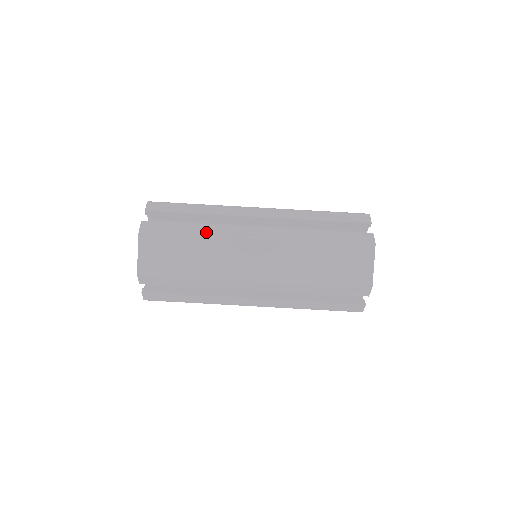
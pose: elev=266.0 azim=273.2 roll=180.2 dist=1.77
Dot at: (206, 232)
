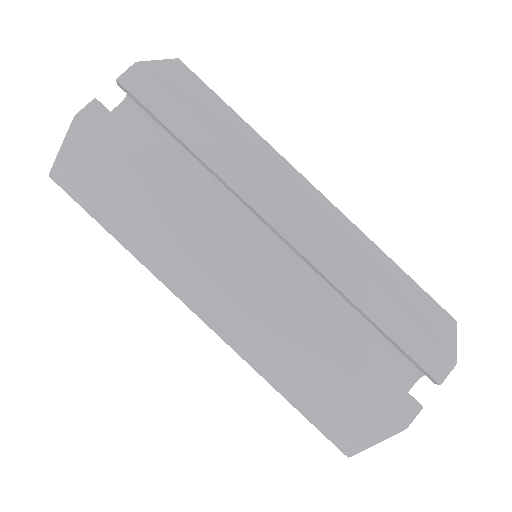
Dot at: (258, 134)
